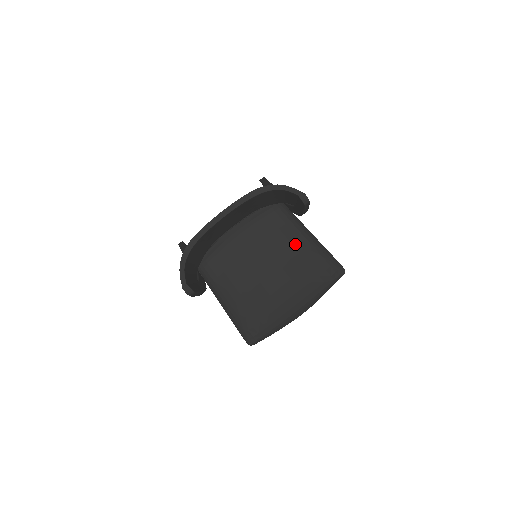
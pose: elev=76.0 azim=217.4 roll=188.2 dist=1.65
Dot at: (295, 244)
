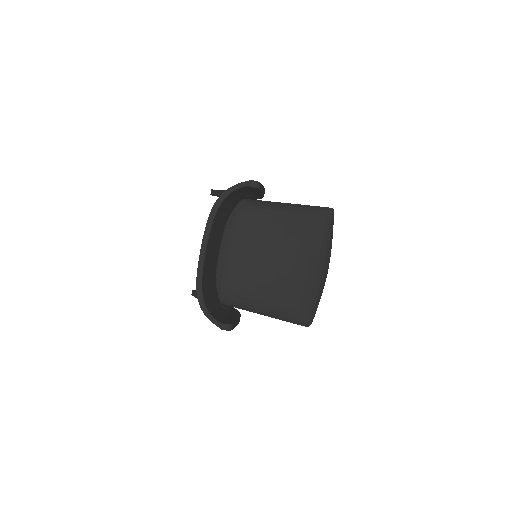
Dot at: (277, 222)
